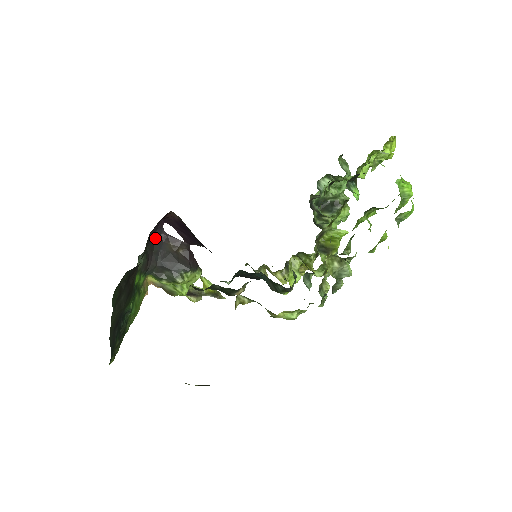
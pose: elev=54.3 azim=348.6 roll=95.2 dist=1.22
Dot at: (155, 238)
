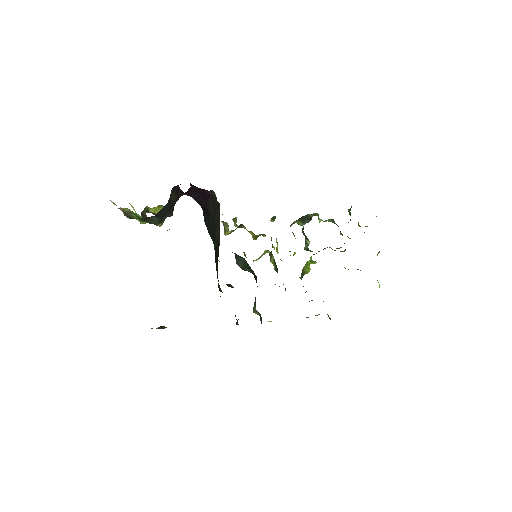
Dot at: (170, 194)
